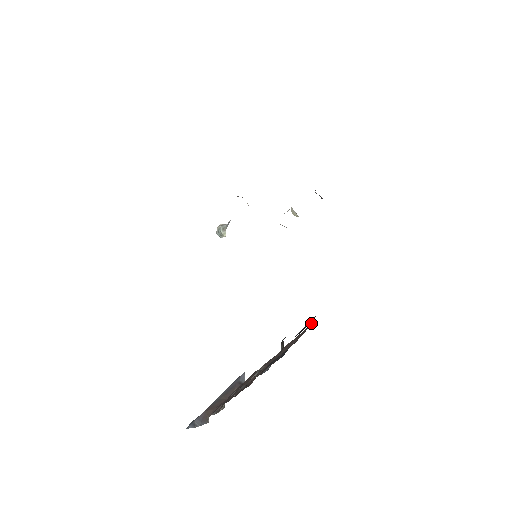
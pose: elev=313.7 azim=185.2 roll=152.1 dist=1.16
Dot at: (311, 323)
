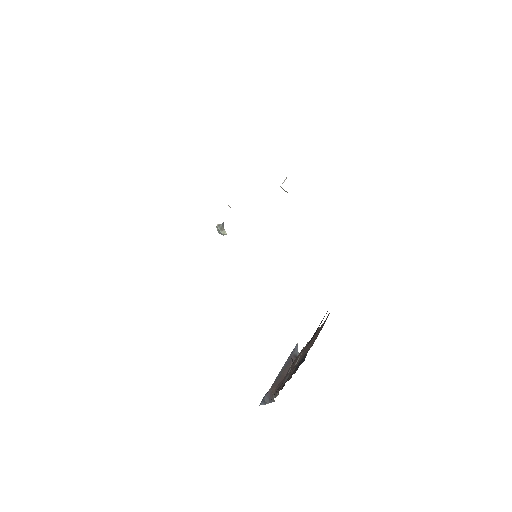
Dot at: (327, 316)
